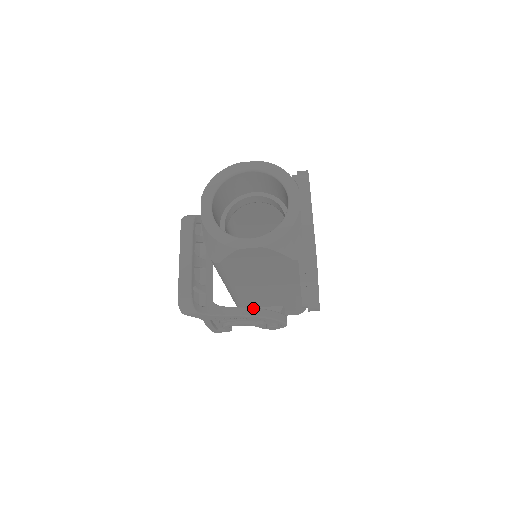
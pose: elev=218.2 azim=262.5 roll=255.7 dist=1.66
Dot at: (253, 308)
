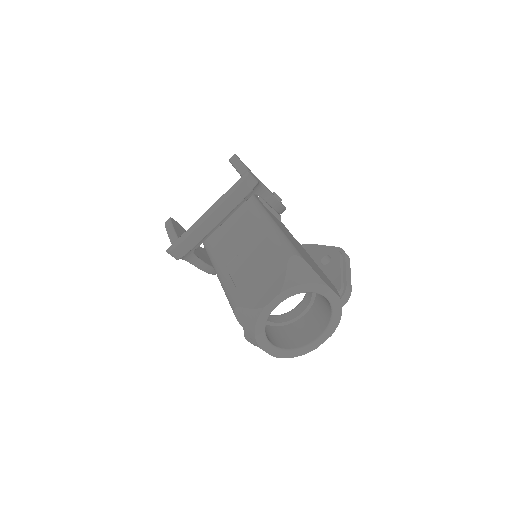
Dot at: (213, 268)
